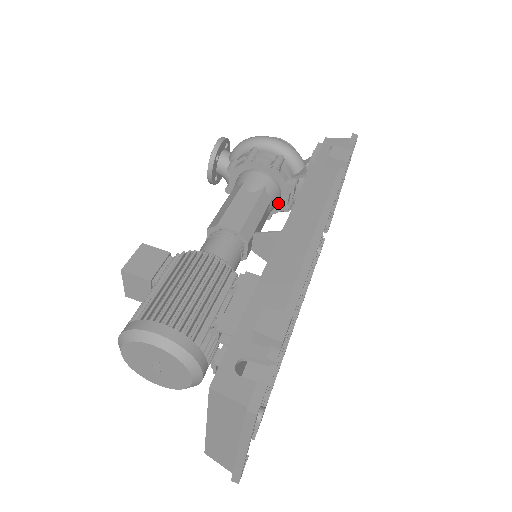
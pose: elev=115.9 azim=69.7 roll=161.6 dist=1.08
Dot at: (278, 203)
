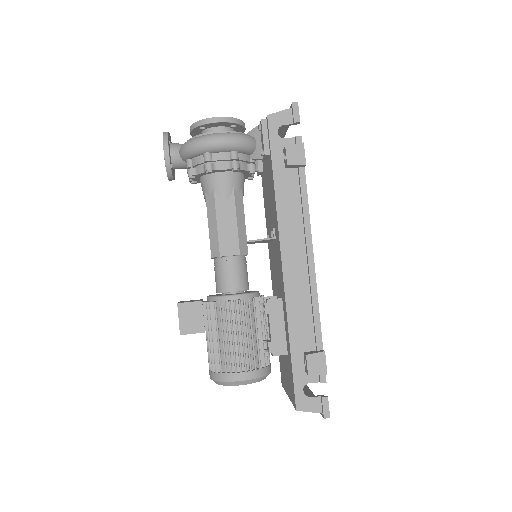
Dot at: occluded
